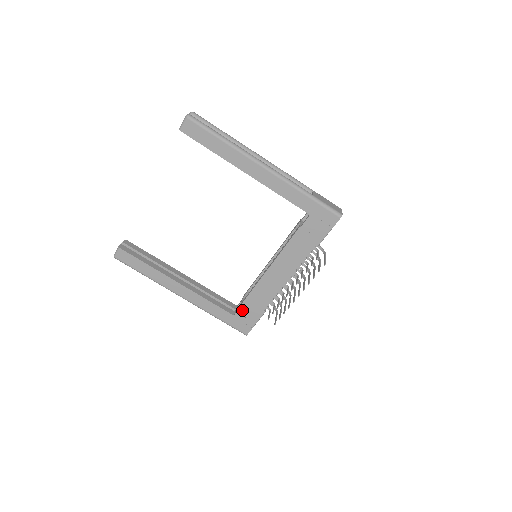
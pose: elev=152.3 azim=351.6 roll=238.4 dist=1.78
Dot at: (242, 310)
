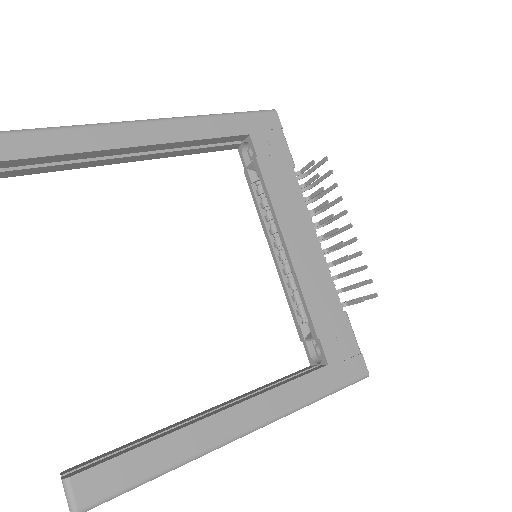
Dot at: (326, 343)
